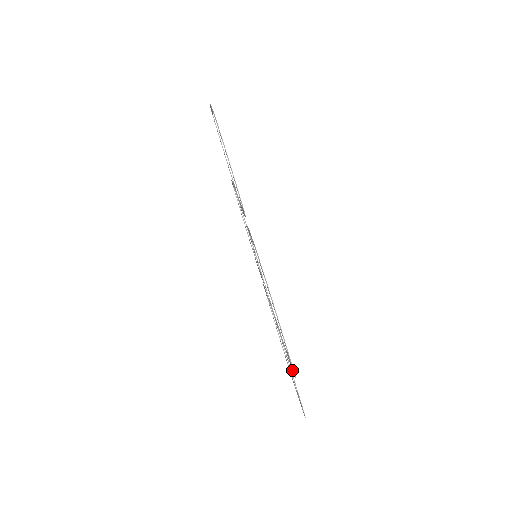
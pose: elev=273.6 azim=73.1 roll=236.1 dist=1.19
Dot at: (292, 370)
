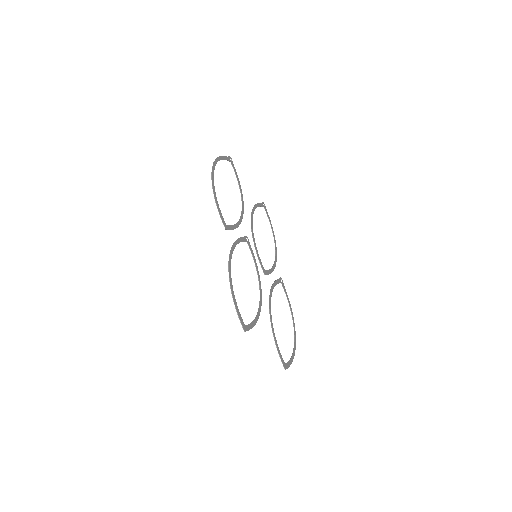
Dot at: (249, 328)
